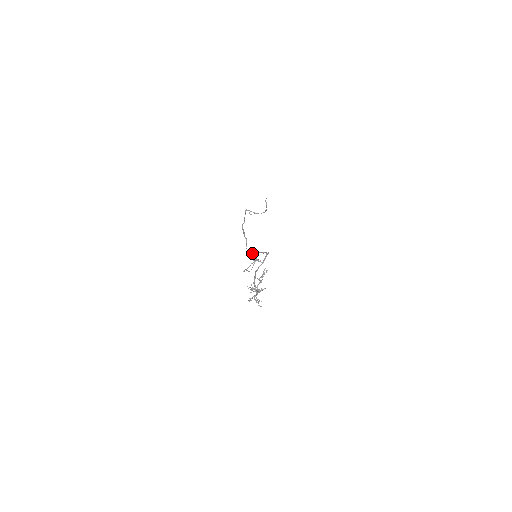
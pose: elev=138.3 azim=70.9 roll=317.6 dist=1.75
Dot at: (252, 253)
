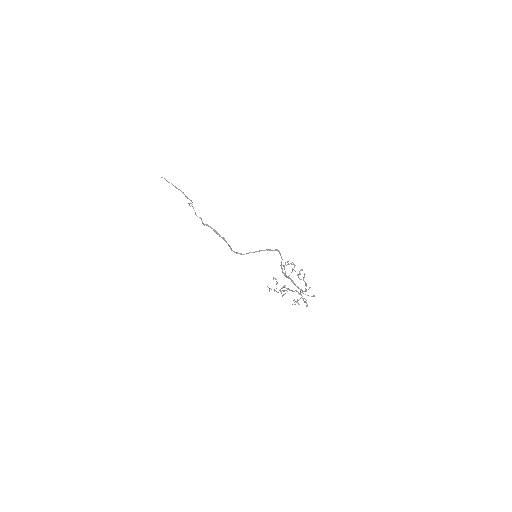
Dot at: occluded
